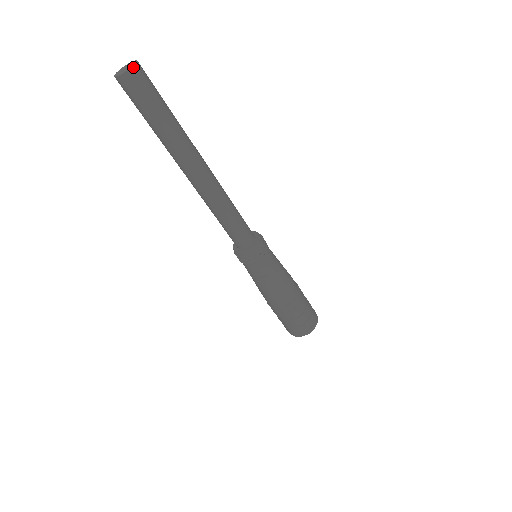
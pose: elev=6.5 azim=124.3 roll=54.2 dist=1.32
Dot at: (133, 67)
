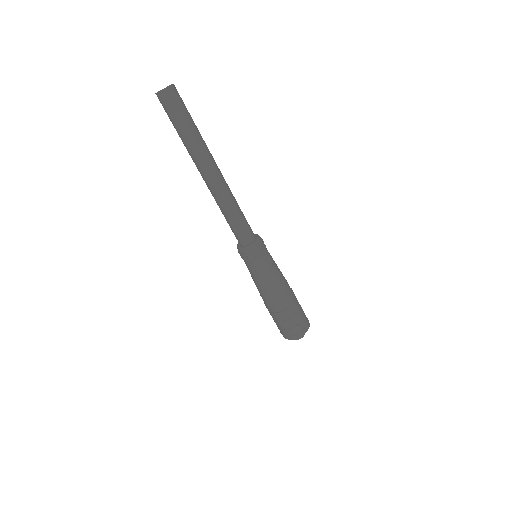
Dot at: (162, 91)
